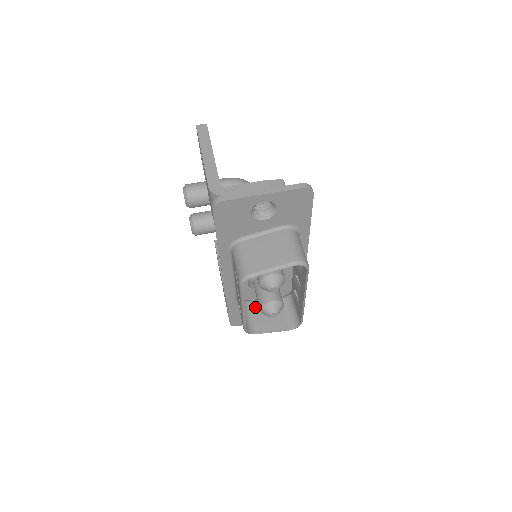
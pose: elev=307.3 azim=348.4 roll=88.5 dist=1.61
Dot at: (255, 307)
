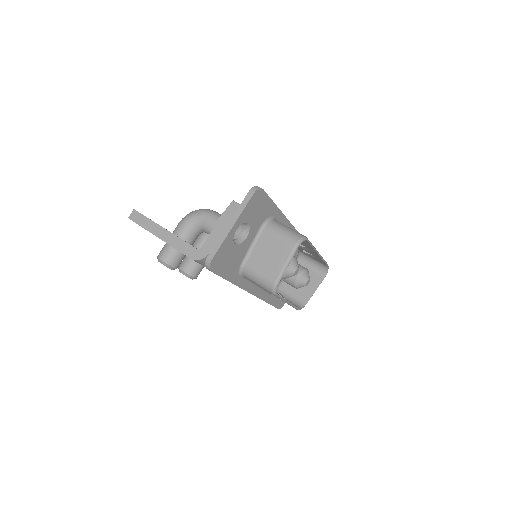
Dot at: (287, 286)
